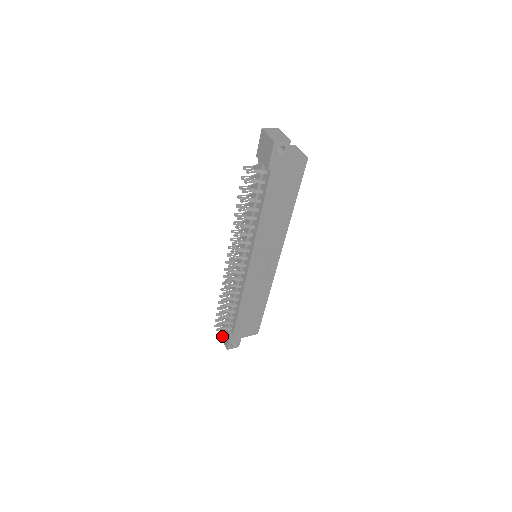
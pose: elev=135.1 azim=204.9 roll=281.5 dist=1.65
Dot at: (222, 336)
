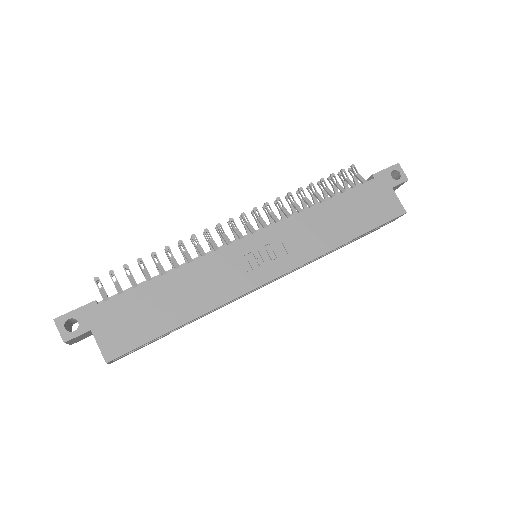
Dot at: occluded
